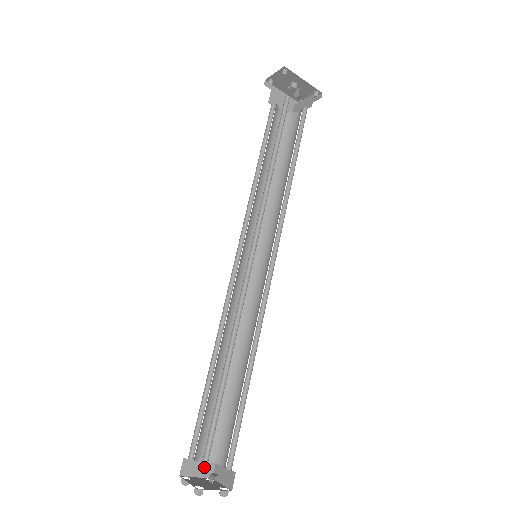
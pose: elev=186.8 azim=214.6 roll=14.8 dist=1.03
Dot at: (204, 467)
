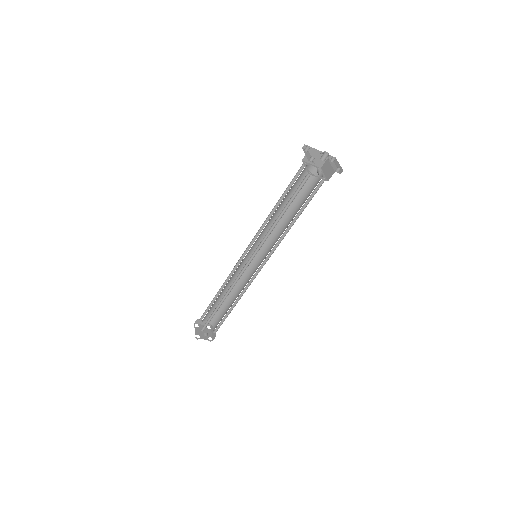
Dot at: (202, 331)
